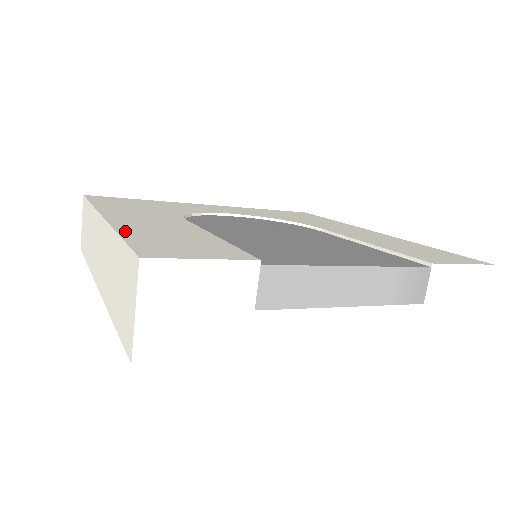
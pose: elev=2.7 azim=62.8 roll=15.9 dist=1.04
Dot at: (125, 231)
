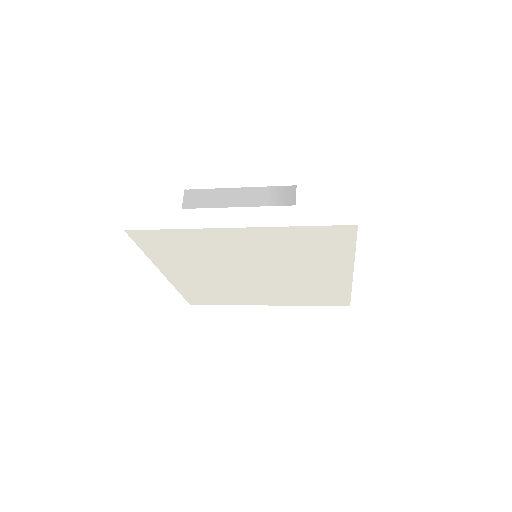
Dot at: occluded
